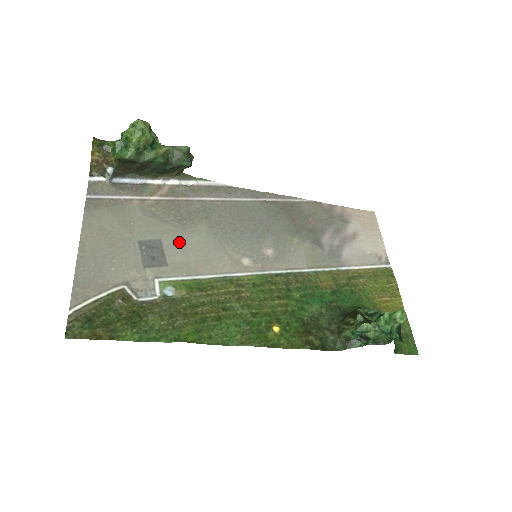
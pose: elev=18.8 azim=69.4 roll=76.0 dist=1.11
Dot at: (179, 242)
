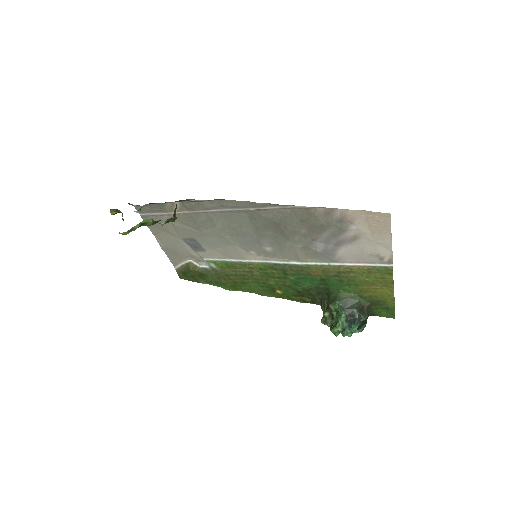
Dot at: (205, 240)
